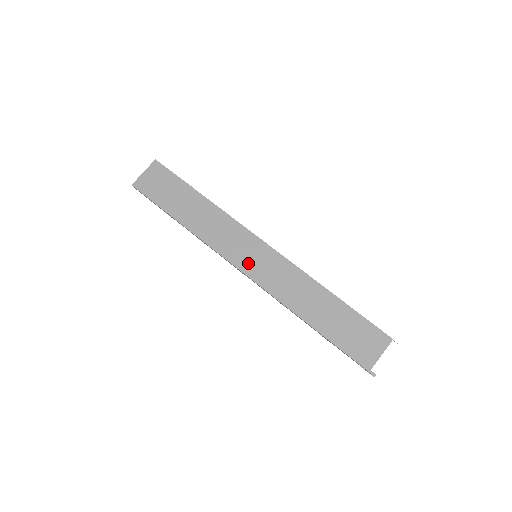
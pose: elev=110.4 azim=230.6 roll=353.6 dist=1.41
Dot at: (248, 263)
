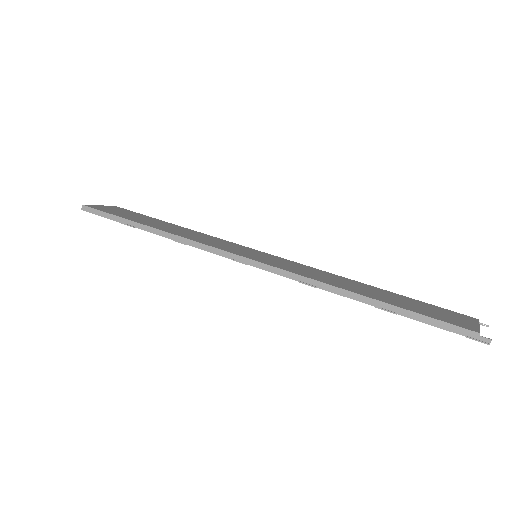
Dot at: (248, 255)
